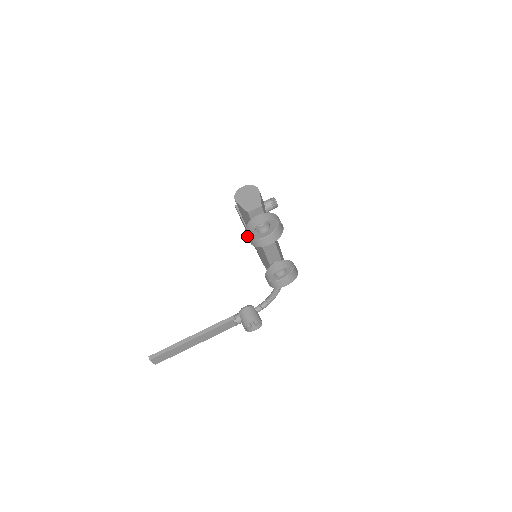
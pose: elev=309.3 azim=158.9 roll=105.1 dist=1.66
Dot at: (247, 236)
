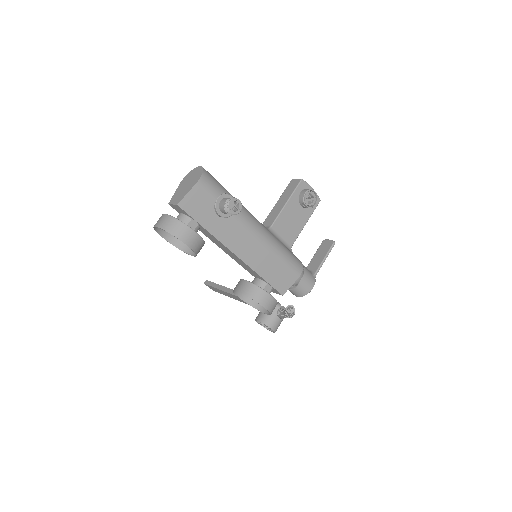
Dot at: (164, 231)
